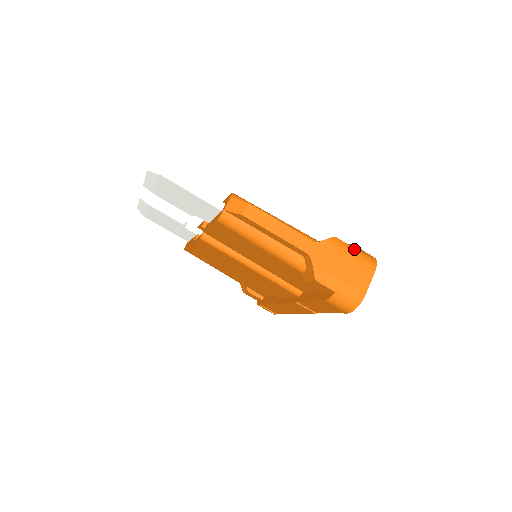
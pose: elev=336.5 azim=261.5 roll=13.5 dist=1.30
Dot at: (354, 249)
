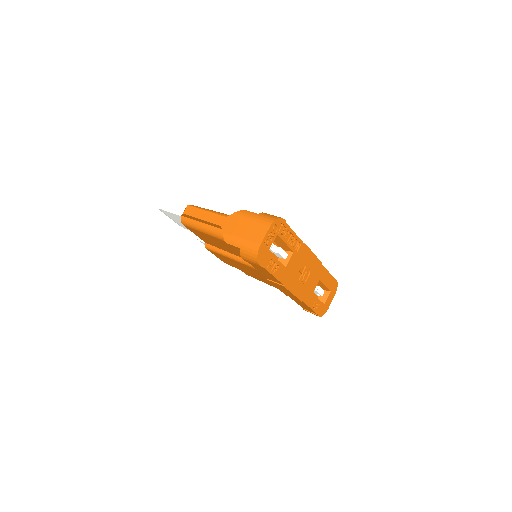
Dot at: (257, 214)
